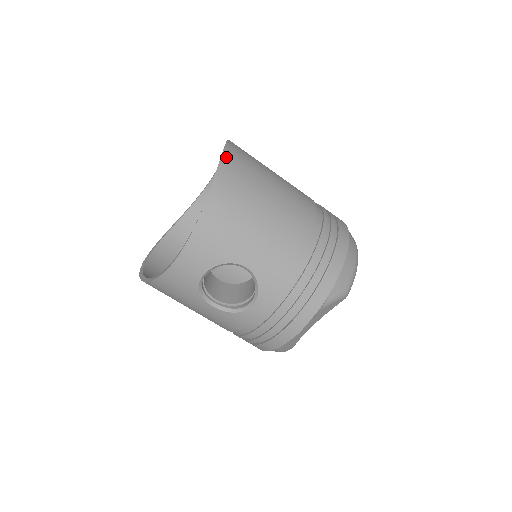
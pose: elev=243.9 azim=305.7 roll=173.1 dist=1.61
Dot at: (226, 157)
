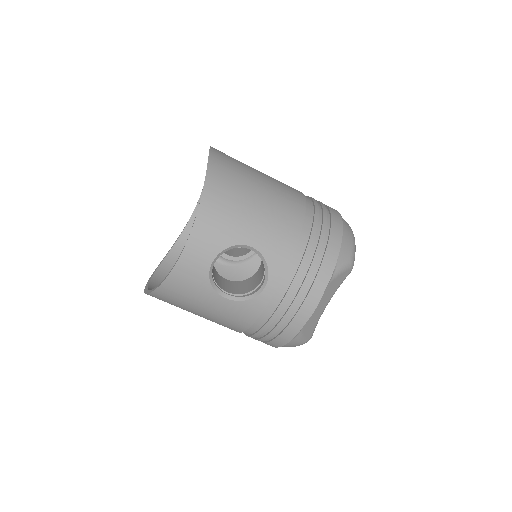
Dot at: (213, 154)
